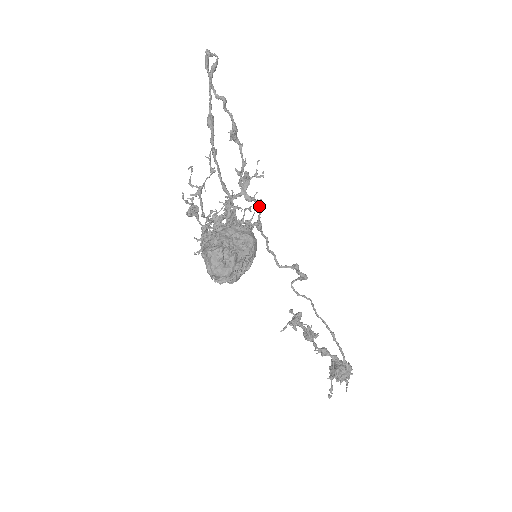
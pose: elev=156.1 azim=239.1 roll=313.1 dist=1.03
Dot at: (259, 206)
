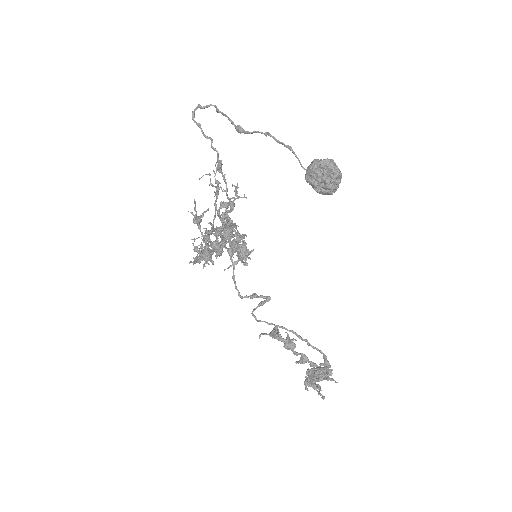
Dot at: occluded
